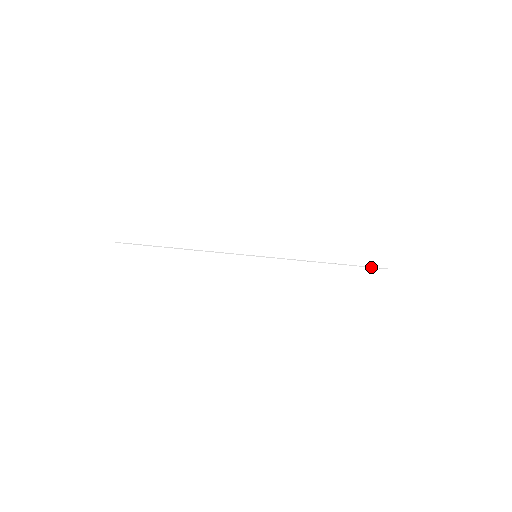
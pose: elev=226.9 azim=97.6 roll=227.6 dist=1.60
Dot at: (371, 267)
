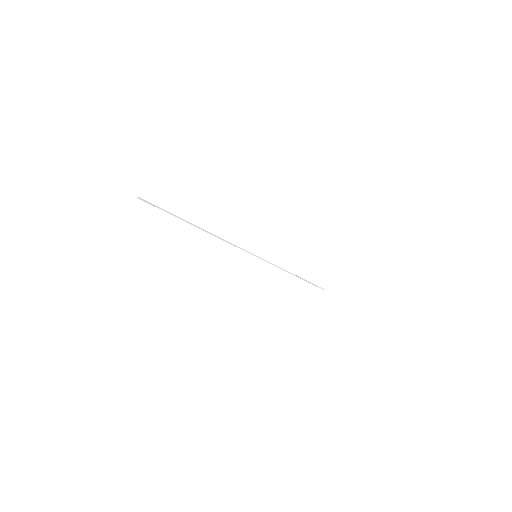
Dot at: (317, 286)
